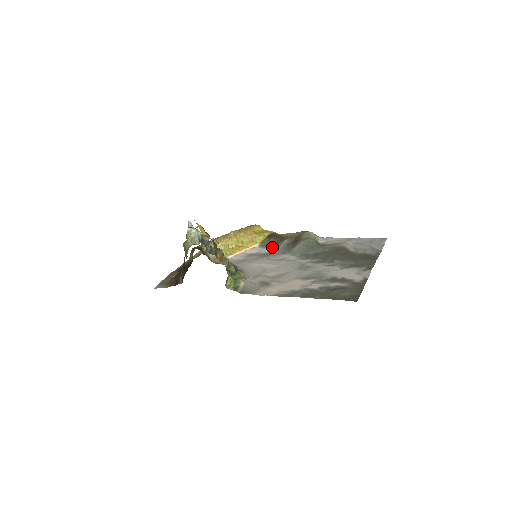
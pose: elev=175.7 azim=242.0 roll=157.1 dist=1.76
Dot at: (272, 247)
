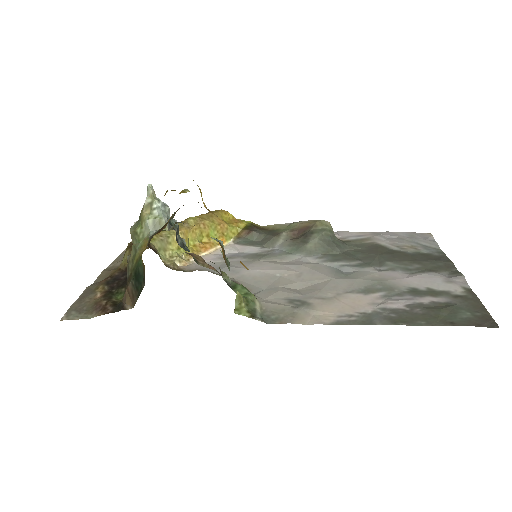
Dot at: (260, 244)
